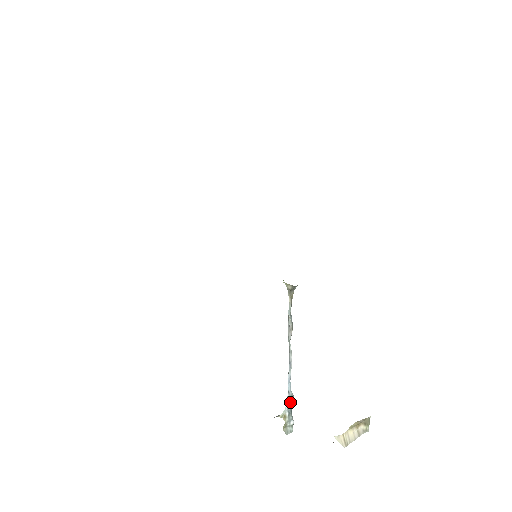
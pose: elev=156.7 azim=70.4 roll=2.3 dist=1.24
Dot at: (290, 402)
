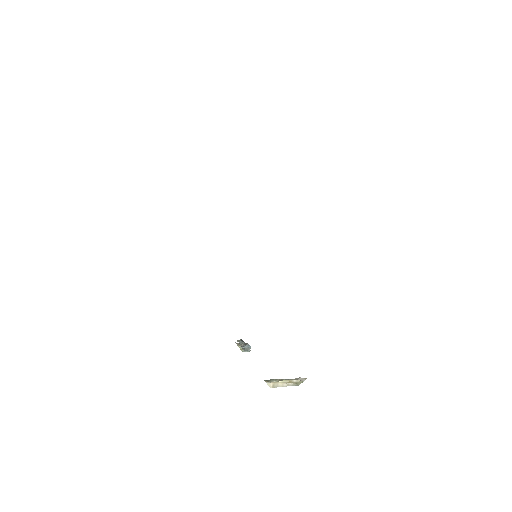
Dot at: (245, 349)
